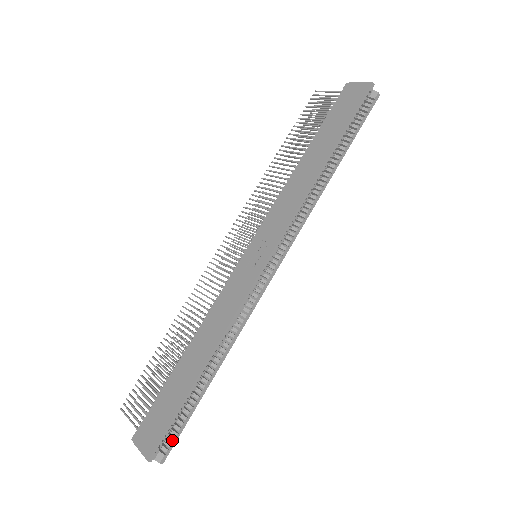
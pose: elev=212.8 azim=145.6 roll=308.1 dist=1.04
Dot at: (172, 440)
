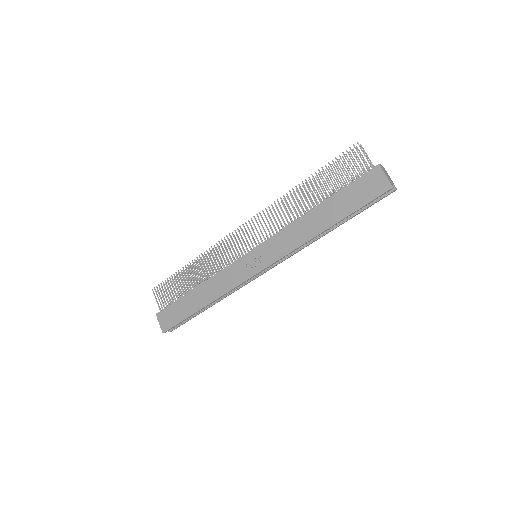
Dot at: (178, 326)
